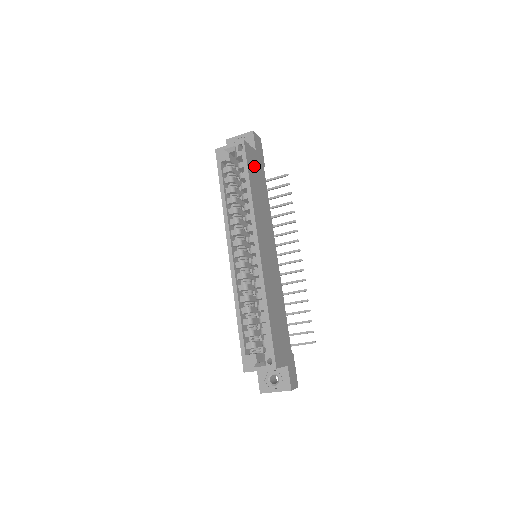
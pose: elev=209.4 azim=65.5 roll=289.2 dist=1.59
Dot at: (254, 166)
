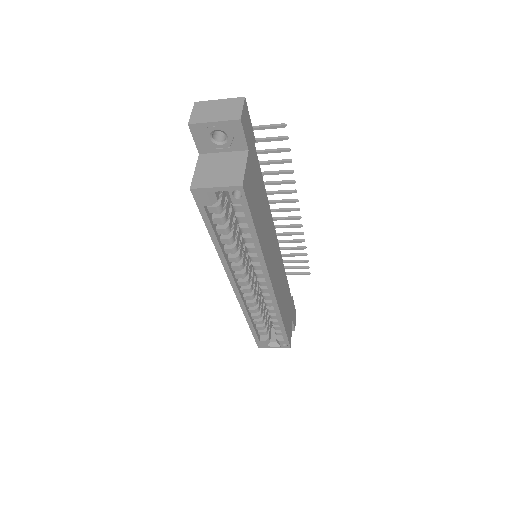
Dot at: (253, 188)
